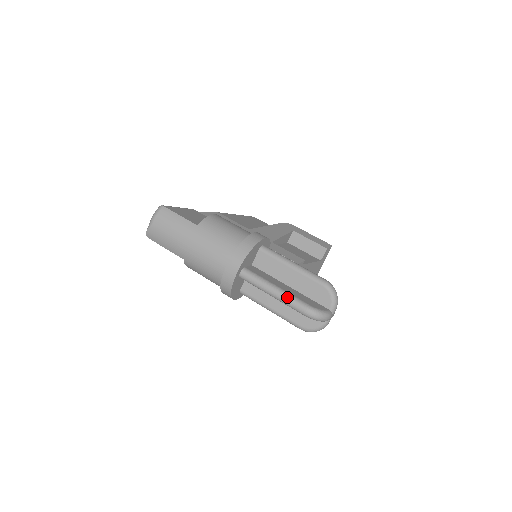
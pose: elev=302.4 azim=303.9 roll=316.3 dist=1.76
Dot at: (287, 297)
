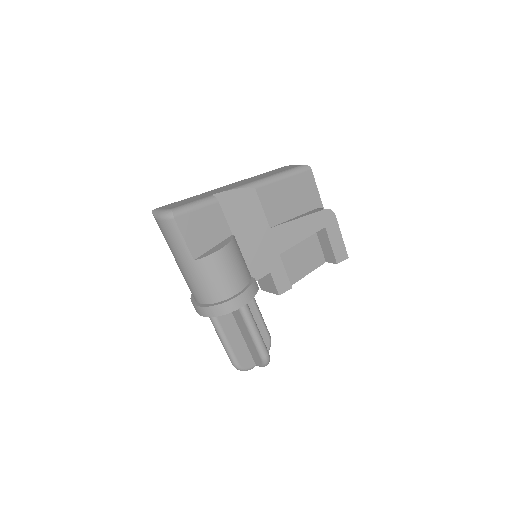
Dot at: (227, 350)
